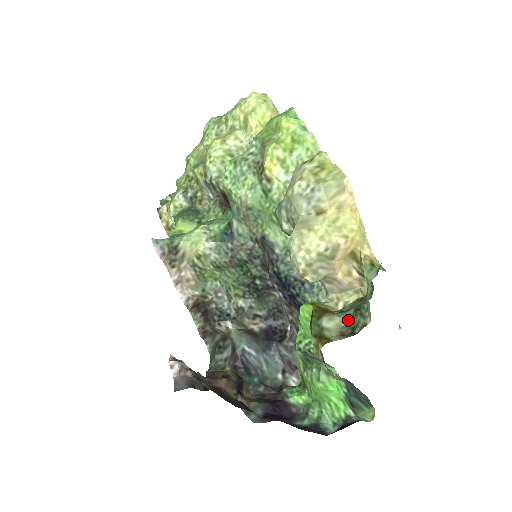
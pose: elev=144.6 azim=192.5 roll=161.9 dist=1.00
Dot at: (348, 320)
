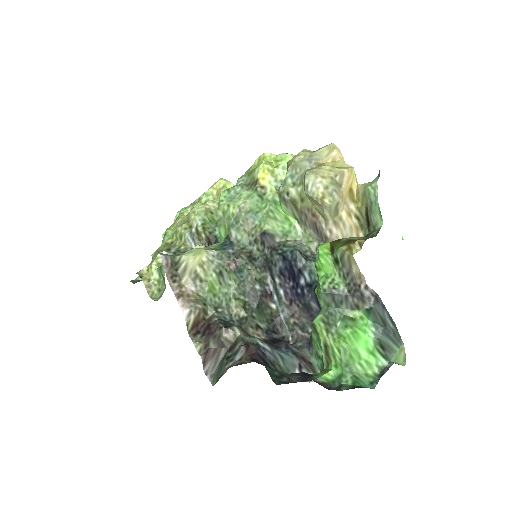
Dot at: (363, 237)
